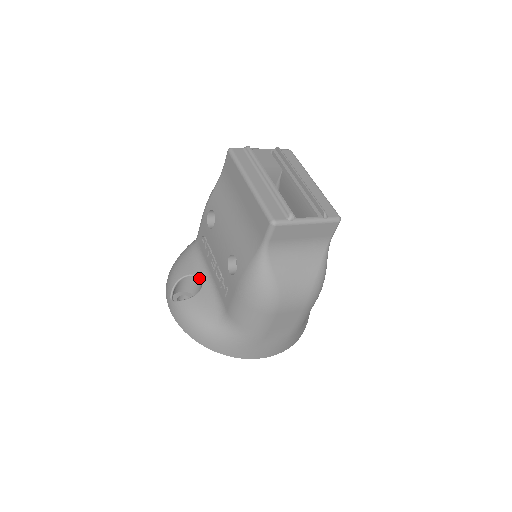
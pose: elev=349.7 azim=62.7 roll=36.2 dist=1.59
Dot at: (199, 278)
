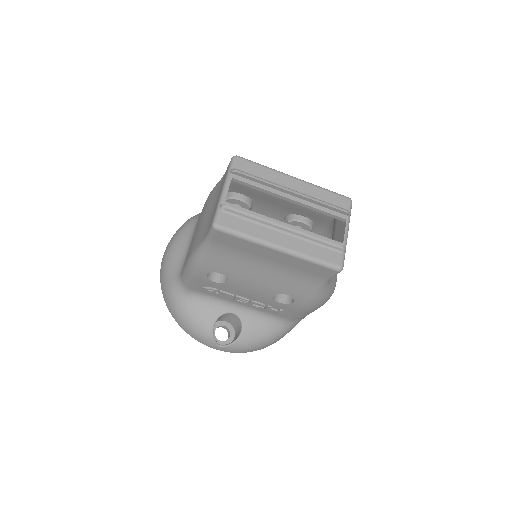
Dot at: (228, 314)
